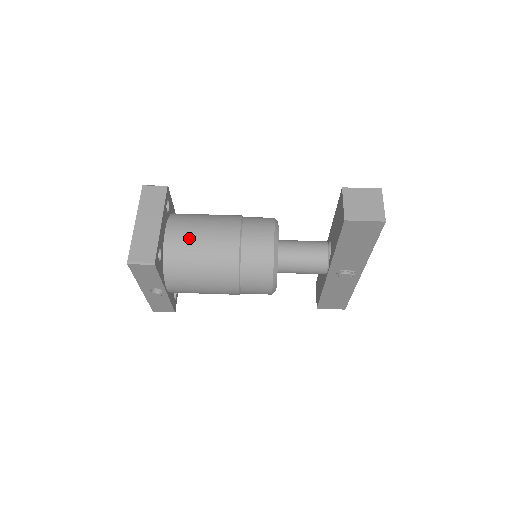
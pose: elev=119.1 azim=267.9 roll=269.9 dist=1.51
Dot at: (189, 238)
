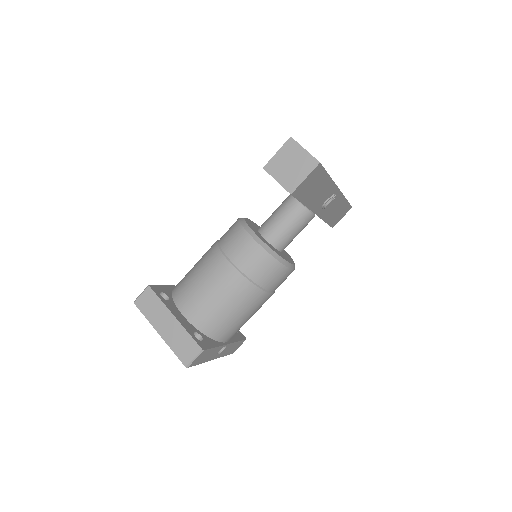
Dot at: (202, 303)
